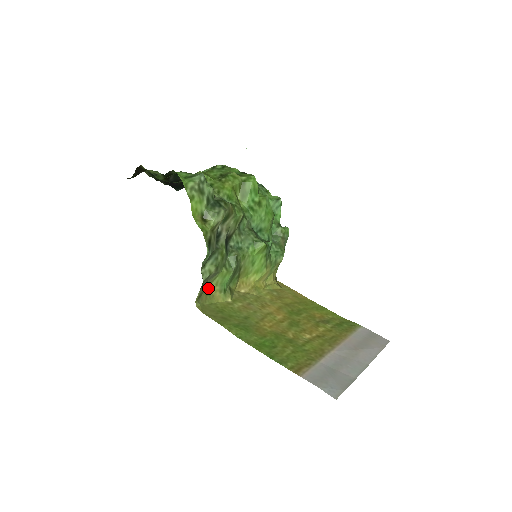
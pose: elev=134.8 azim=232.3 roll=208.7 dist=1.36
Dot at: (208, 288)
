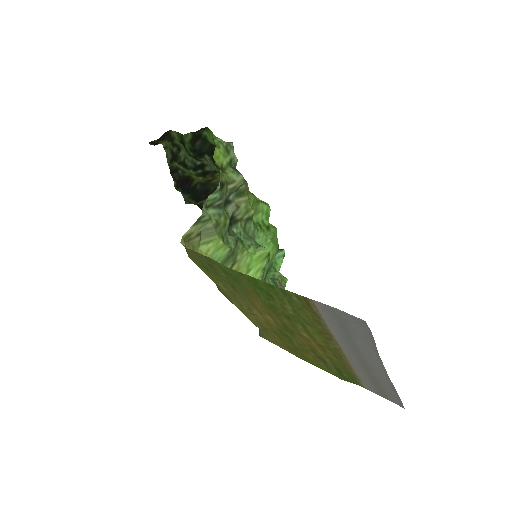
Dot at: (197, 248)
